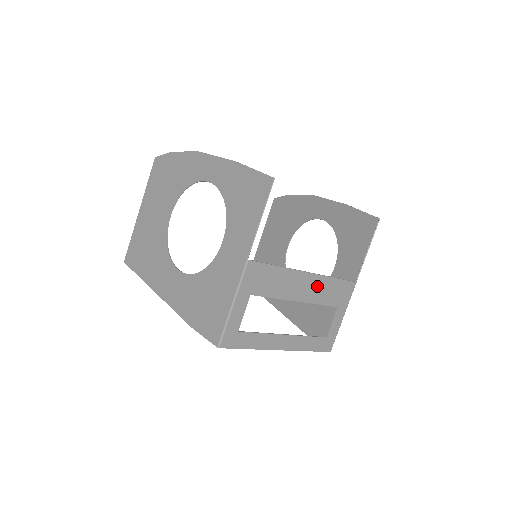
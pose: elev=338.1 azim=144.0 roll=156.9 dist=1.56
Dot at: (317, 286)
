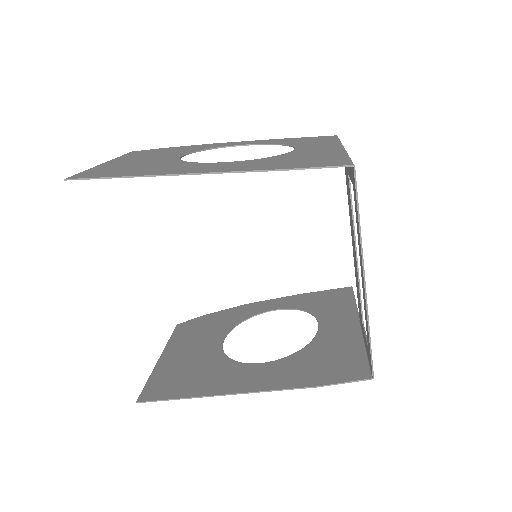
Dot at: occluded
